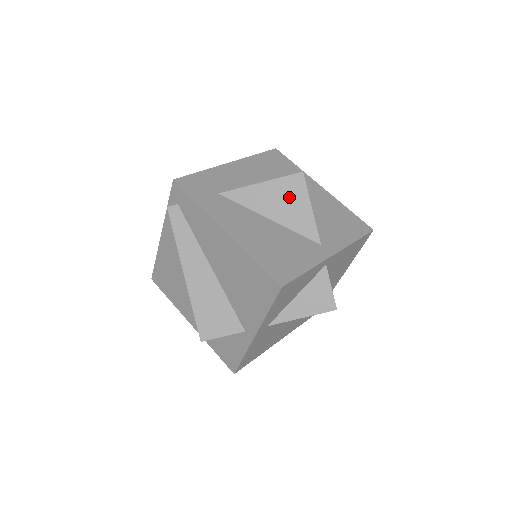
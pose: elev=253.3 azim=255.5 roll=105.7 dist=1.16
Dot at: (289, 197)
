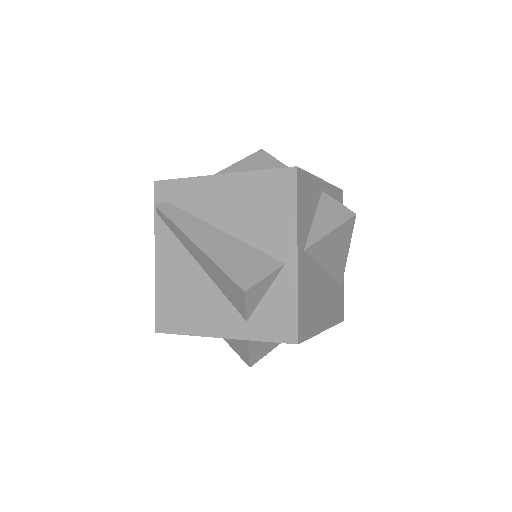
Dot at: (261, 165)
